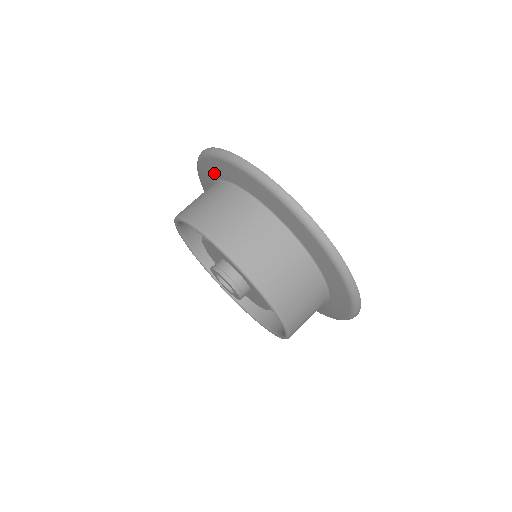
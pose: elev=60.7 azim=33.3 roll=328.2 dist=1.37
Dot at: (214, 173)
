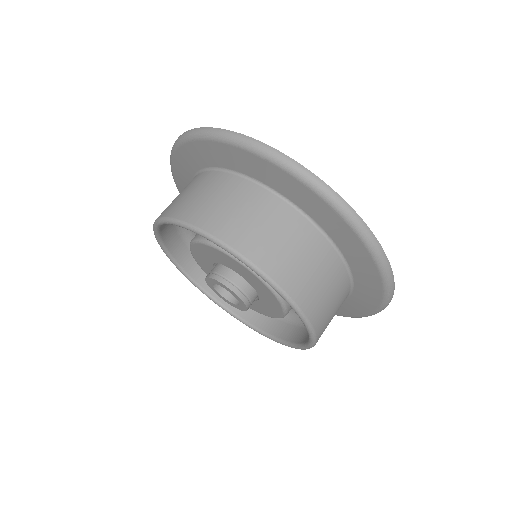
Dot at: (301, 201)
